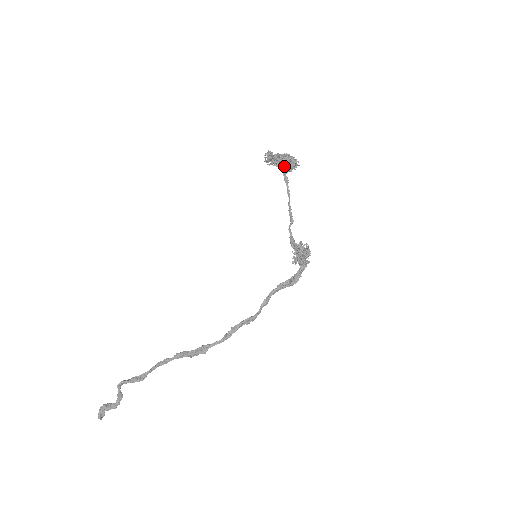
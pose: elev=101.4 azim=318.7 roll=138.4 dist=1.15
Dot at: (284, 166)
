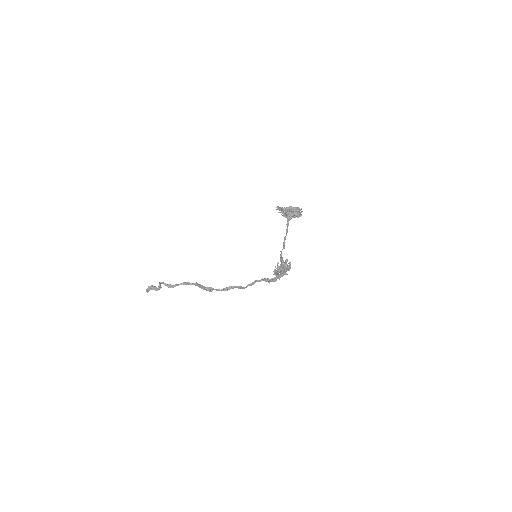
Dot at: (288, 217)
